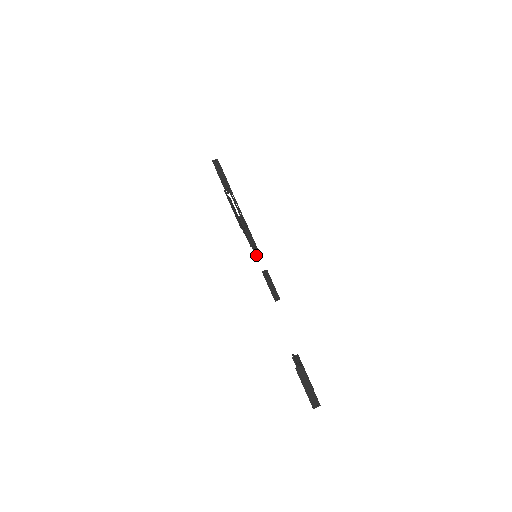
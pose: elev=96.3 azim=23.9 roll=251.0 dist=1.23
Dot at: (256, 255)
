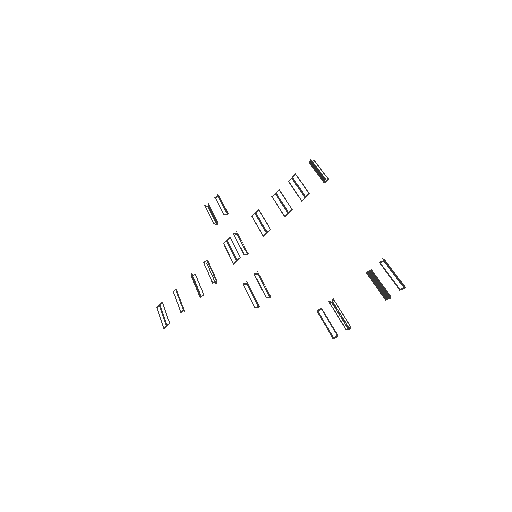
Dot at: occluded
